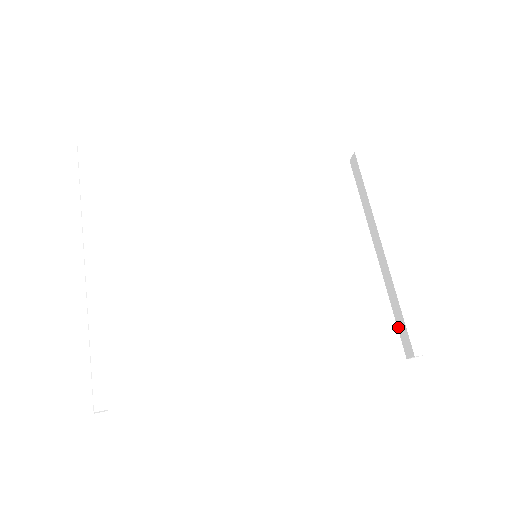
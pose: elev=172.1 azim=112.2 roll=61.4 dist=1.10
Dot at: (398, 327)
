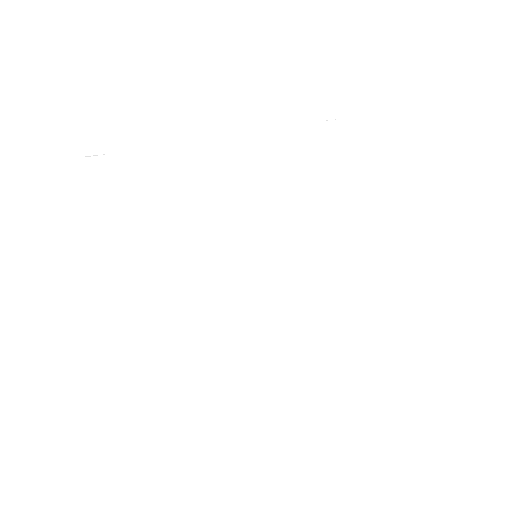
Dot at: (333, 284)
